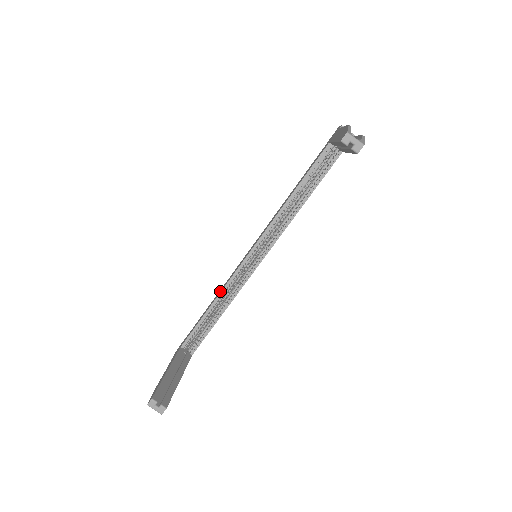
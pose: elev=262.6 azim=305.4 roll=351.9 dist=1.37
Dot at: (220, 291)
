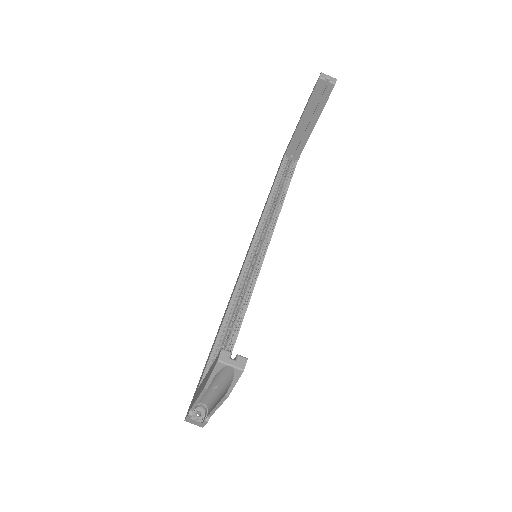
Dot at: (228, 305)
